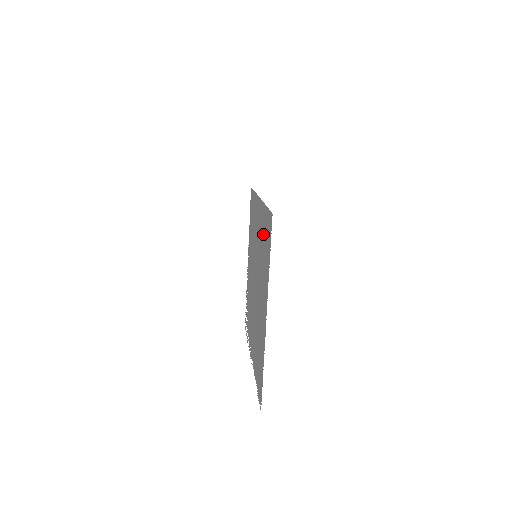
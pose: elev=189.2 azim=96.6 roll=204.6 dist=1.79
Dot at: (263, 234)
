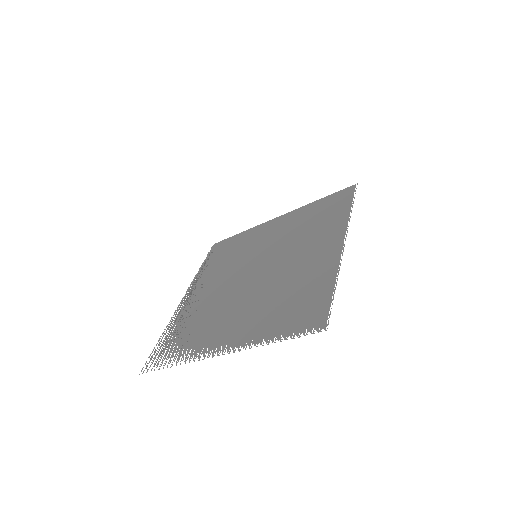
Dot at: (308, 217)
